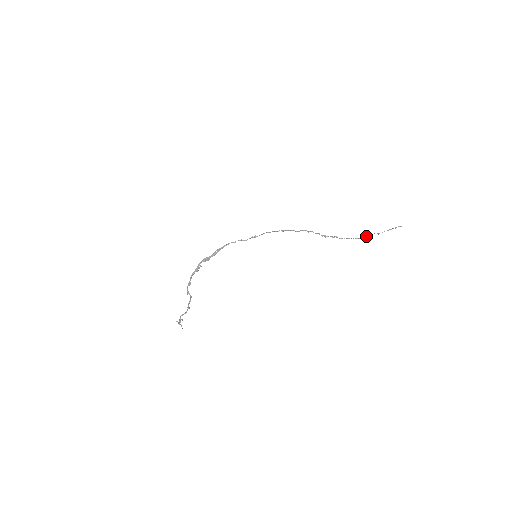
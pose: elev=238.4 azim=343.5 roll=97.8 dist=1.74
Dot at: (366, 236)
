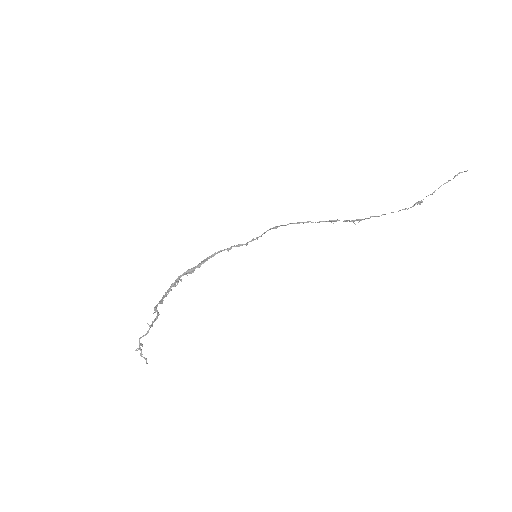
Dot at: (416, 202)
